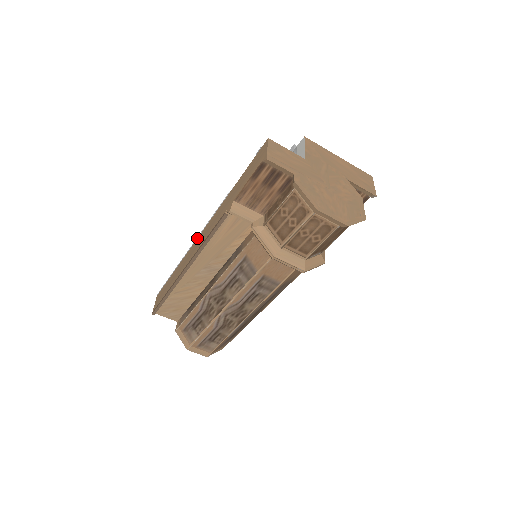
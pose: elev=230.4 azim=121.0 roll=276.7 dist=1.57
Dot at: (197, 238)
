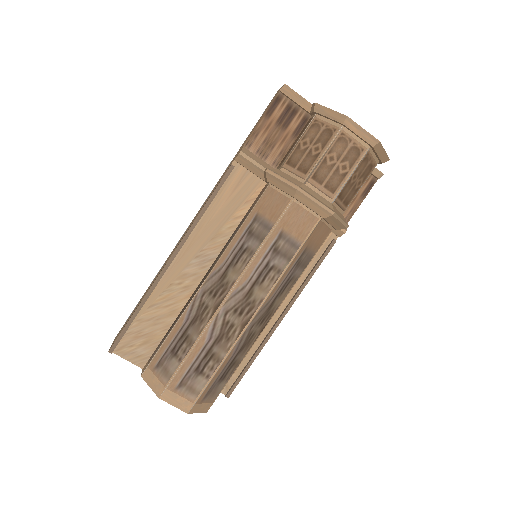
Dot at: occluded
